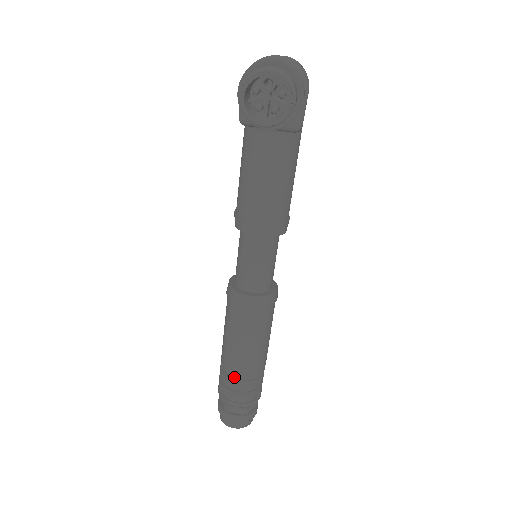
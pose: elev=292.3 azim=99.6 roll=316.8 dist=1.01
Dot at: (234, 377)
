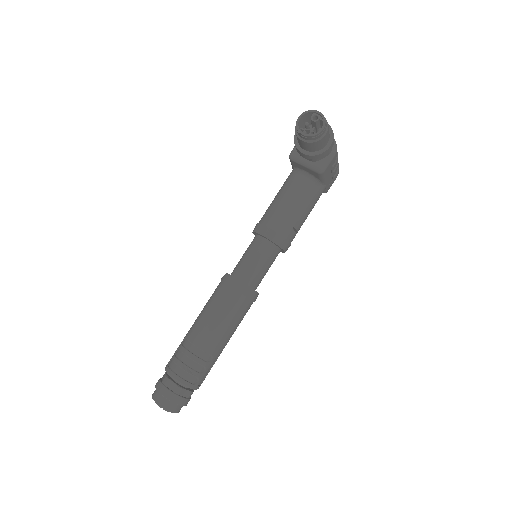
Dot at: (188, 348)
